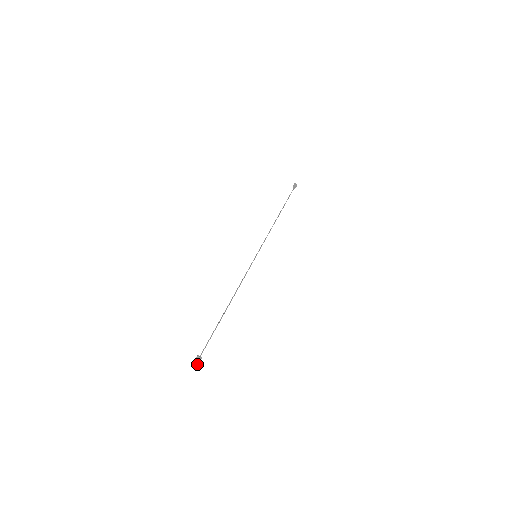
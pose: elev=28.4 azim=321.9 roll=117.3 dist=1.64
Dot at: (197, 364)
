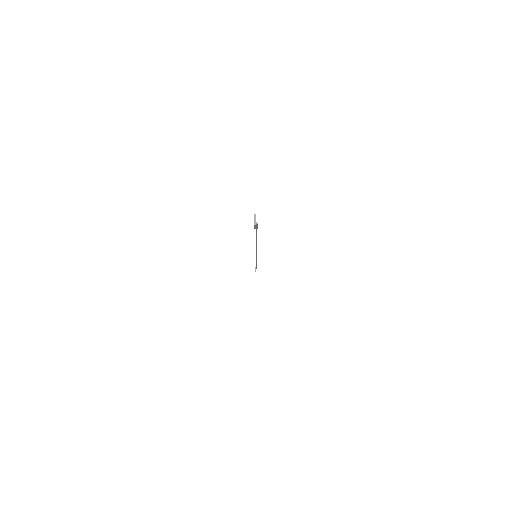
Dot at: (255, 223)
